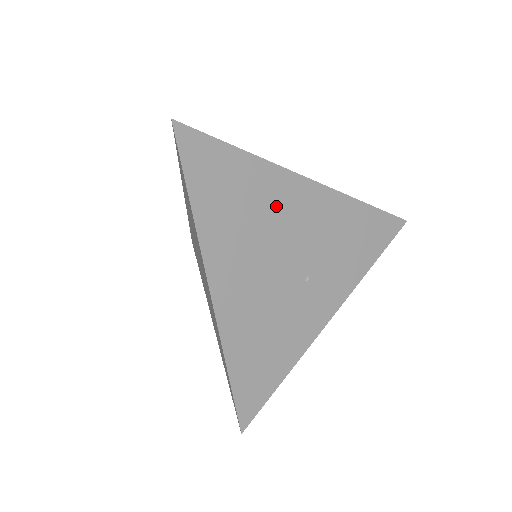
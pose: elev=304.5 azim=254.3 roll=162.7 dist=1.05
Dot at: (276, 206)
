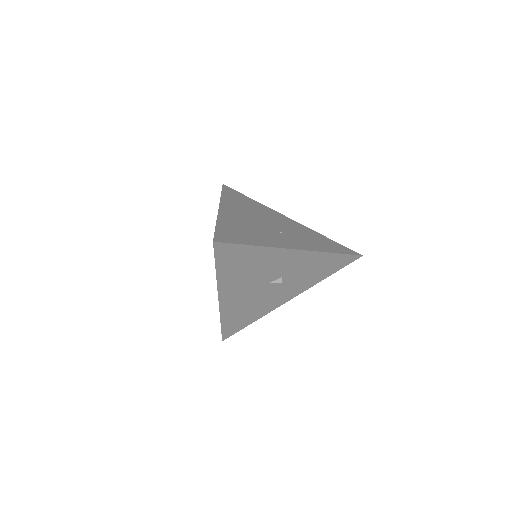
Dot at: (266, 213)
